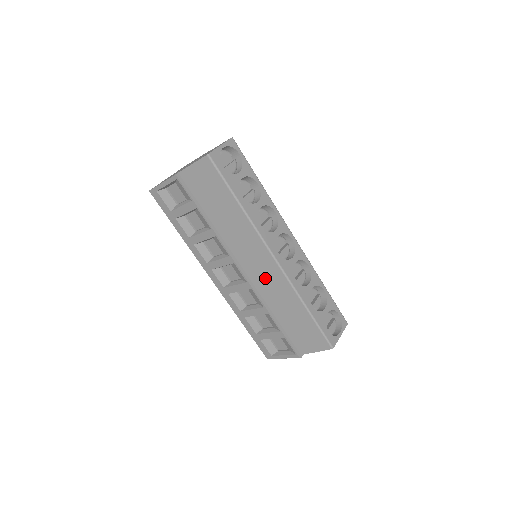
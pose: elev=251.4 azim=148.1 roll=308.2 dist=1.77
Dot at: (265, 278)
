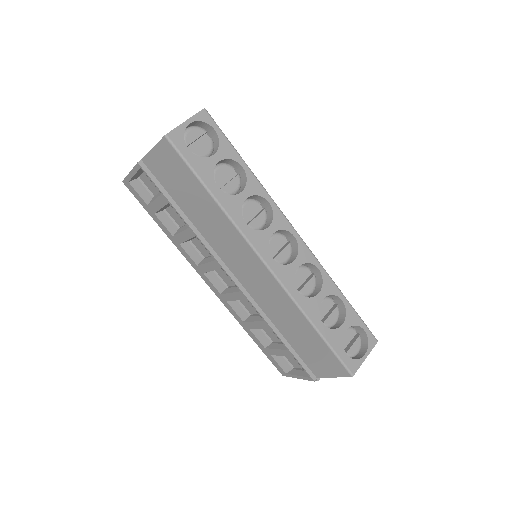
Dot at: (260, 287)
